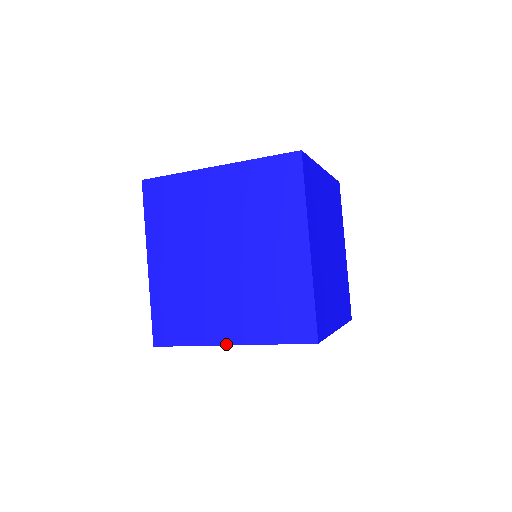
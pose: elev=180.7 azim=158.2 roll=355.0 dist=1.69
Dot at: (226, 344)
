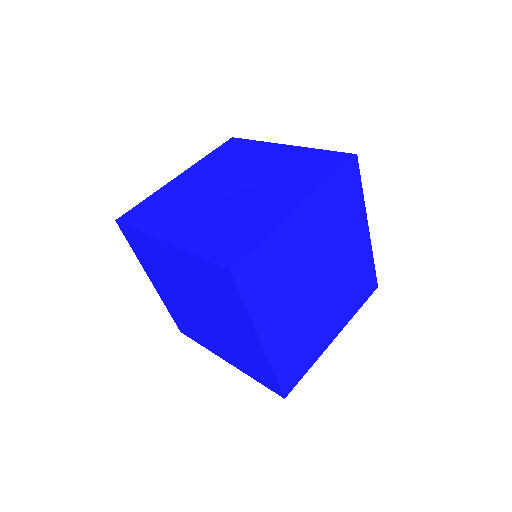
Dot at: occluded
